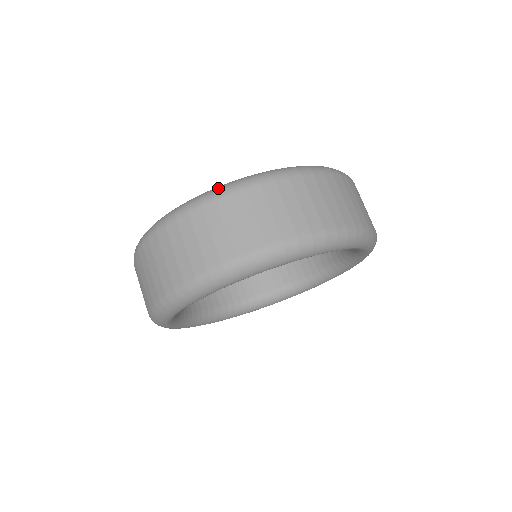
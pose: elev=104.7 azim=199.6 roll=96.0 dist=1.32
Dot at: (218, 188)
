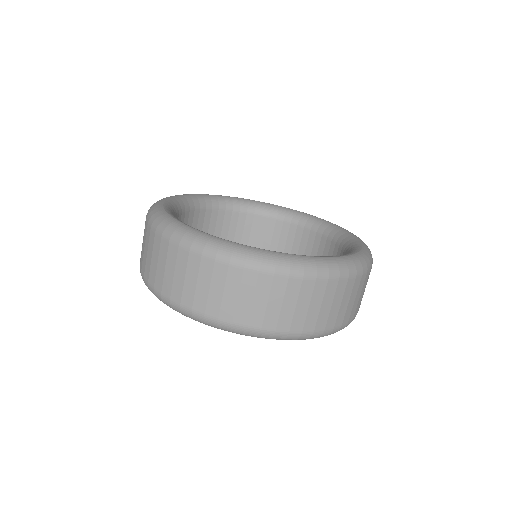
Dot at: (358, 264)
